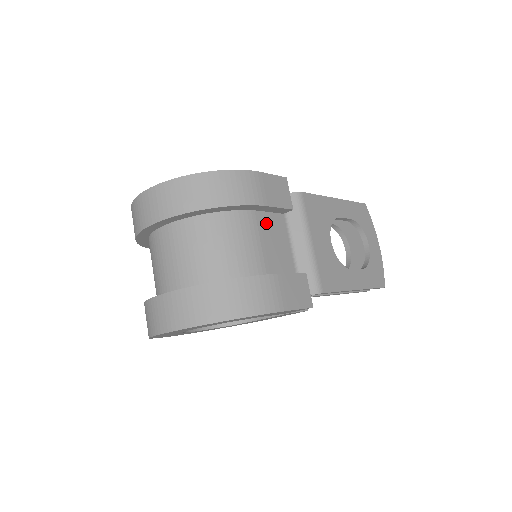
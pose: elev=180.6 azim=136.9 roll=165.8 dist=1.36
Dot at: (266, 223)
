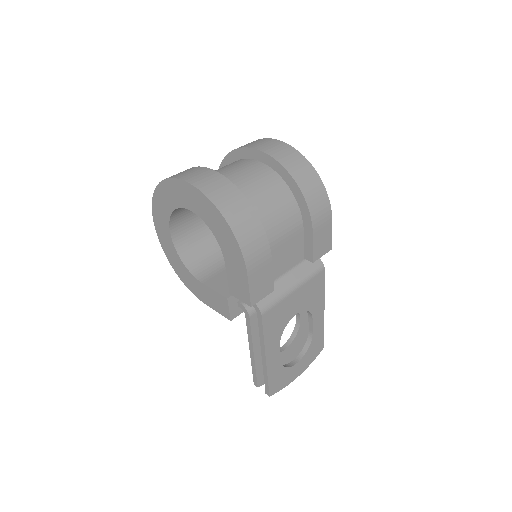
Dot at: (297, 241)
